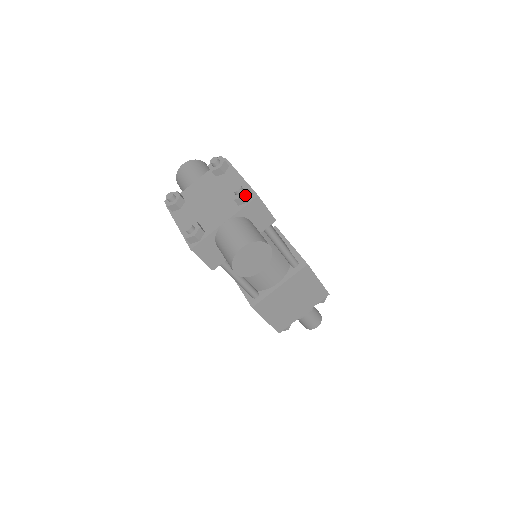
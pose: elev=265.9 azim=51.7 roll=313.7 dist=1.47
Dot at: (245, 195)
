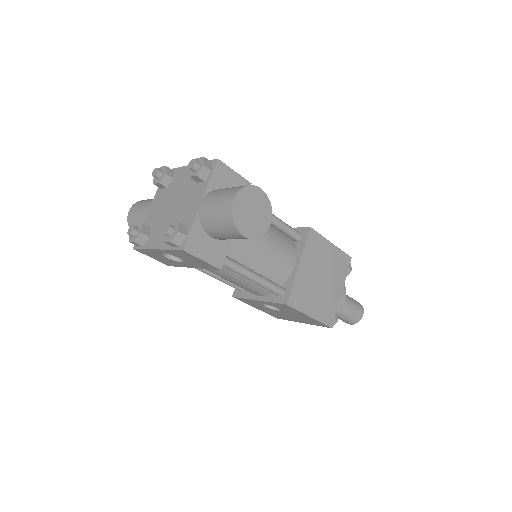
Dot at: (204, 164)
